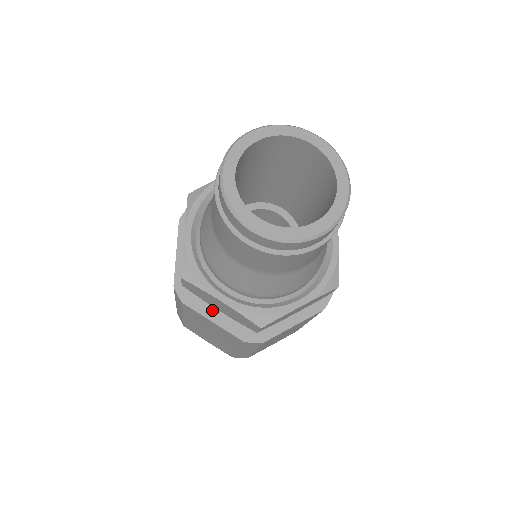
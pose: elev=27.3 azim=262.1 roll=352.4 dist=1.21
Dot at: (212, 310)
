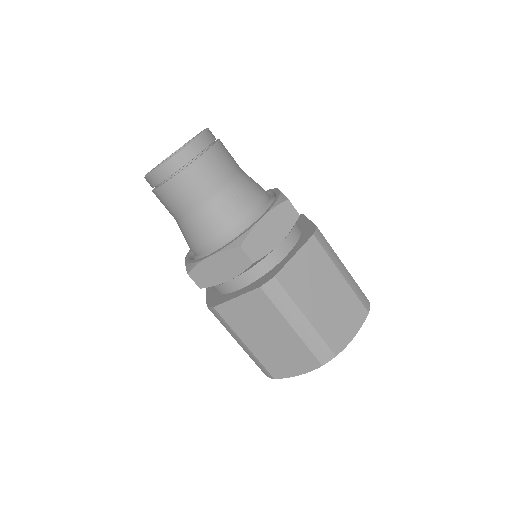
Dot at: (234, 294)
